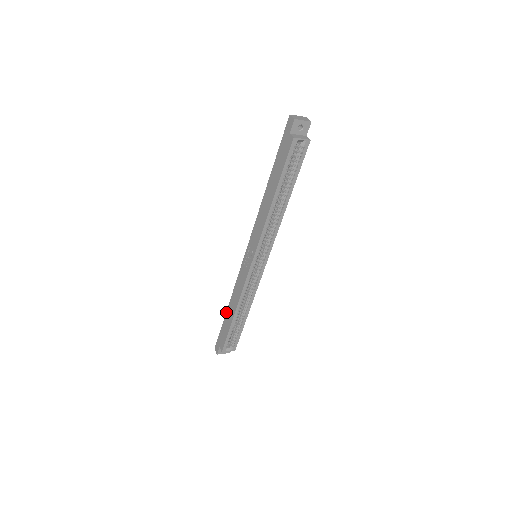
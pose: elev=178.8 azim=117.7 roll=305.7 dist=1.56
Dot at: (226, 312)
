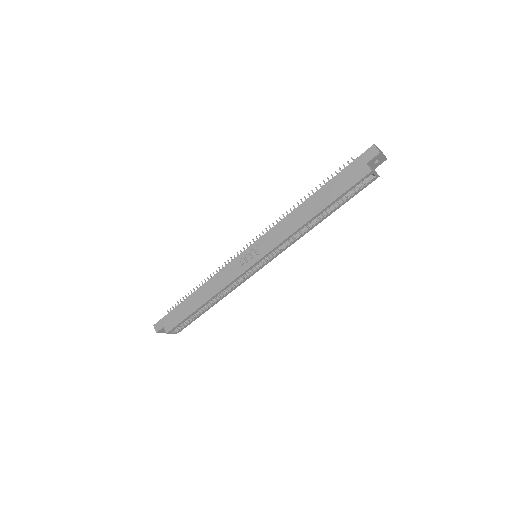
Dot at: (189, 296)
